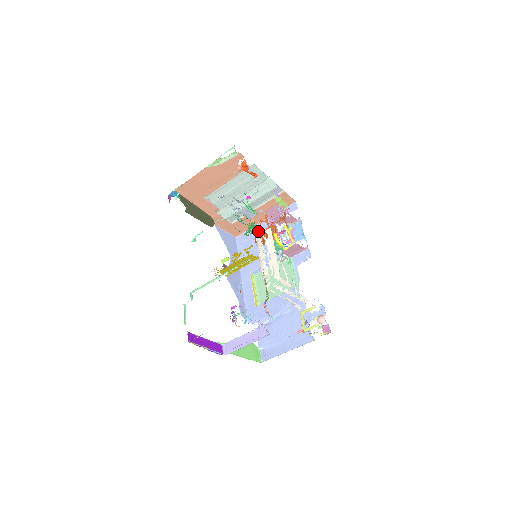
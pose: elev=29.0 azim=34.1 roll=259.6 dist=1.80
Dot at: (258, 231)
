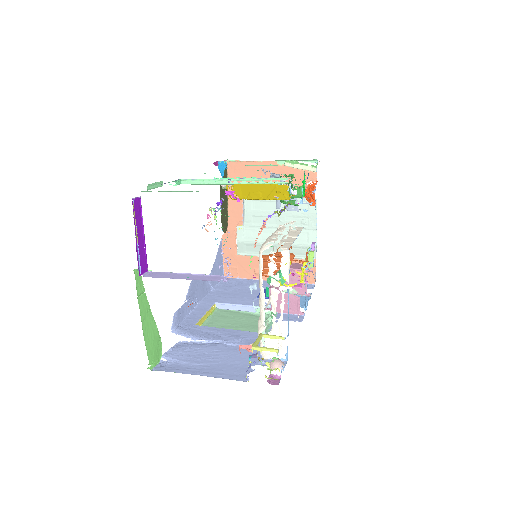
Dot at: occluded
